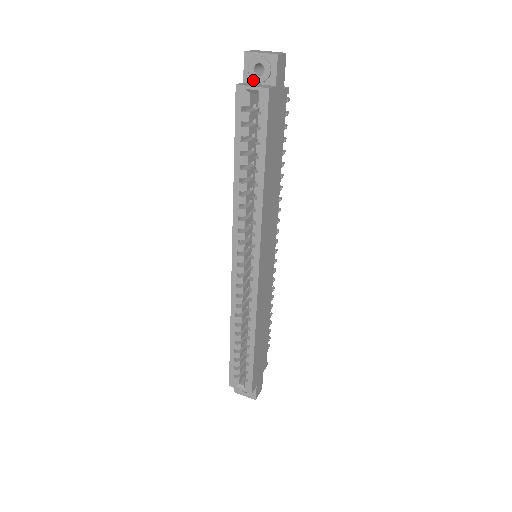
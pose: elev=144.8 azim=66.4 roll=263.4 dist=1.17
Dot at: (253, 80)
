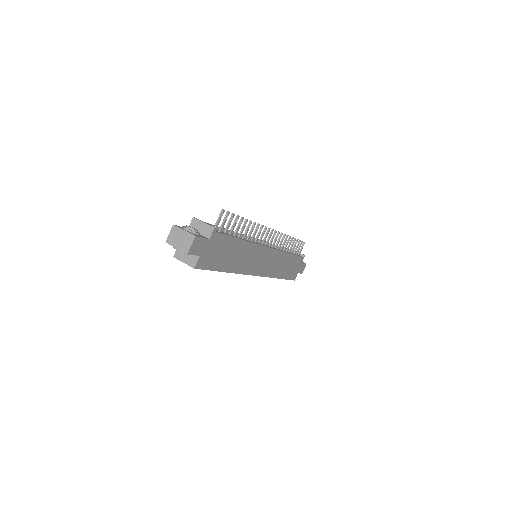
Dot at: occluded
